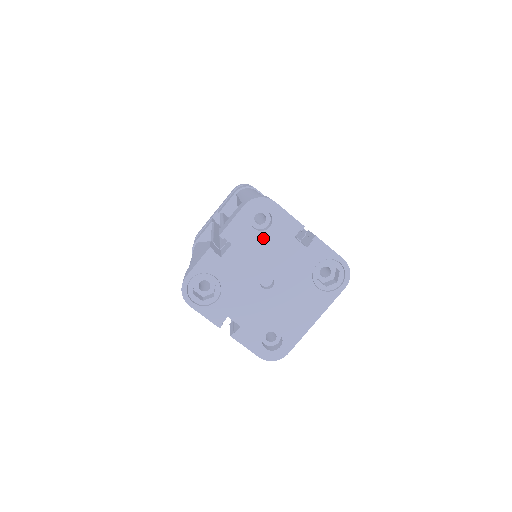
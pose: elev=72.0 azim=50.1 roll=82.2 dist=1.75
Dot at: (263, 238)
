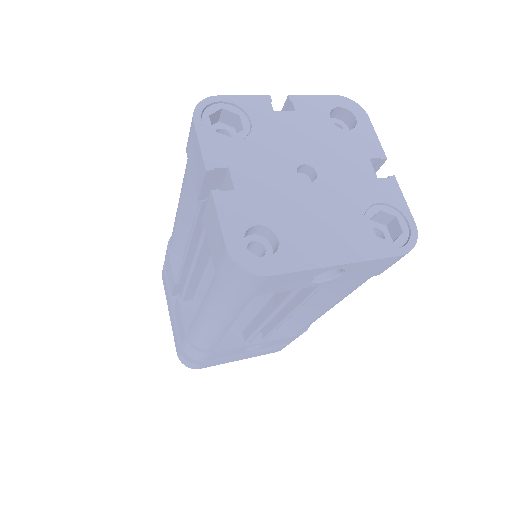
Dot at: (334, 133)
